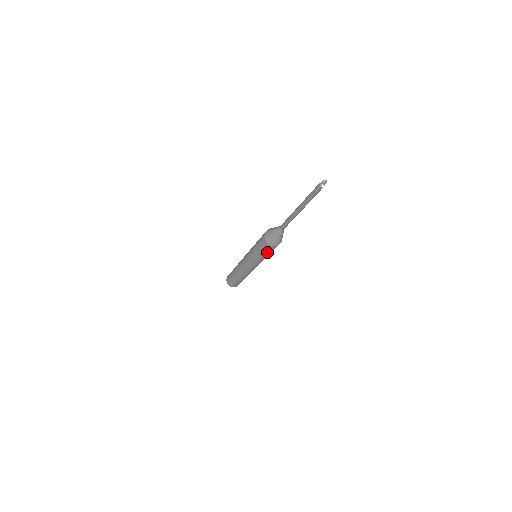
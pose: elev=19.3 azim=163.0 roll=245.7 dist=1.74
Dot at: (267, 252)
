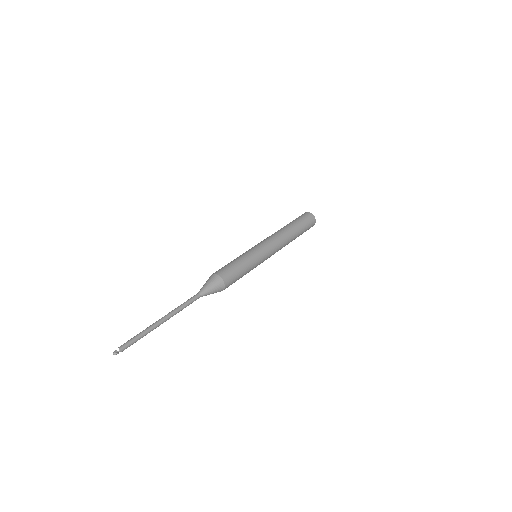
Dot at: occluded
